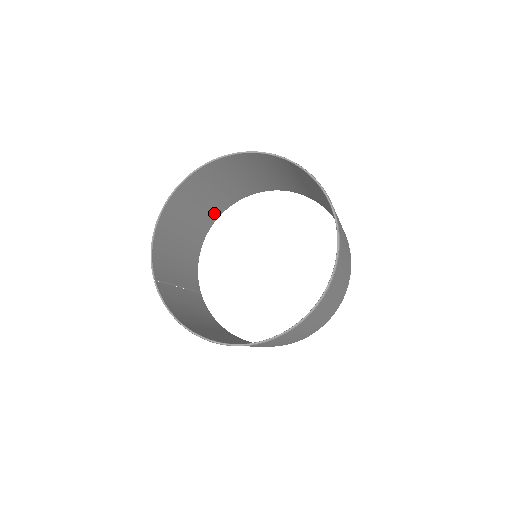
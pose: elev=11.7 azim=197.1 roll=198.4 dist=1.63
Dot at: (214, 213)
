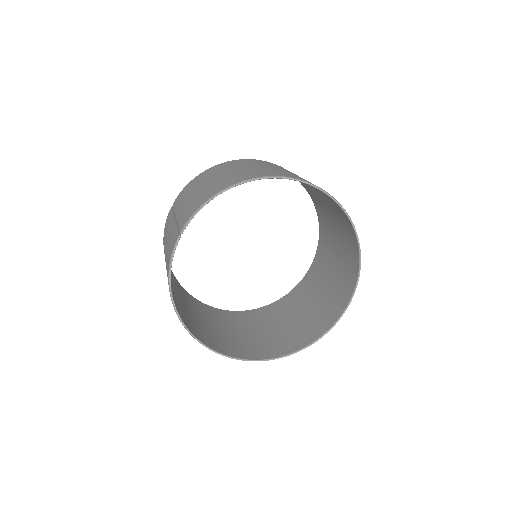
Dot at: occluded
